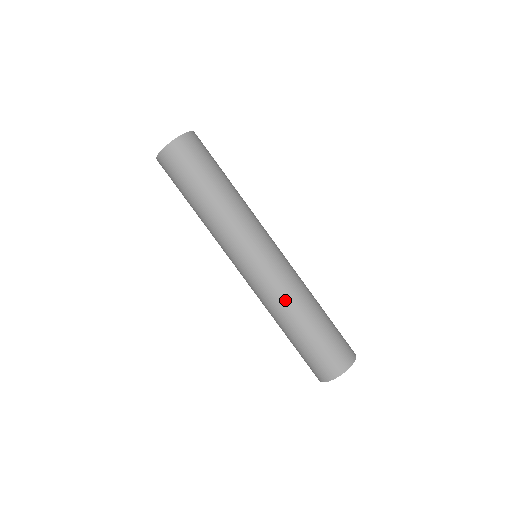
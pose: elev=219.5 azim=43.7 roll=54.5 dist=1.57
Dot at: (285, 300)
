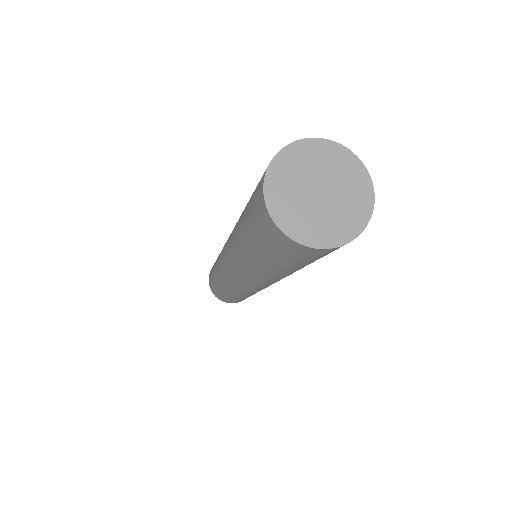
Dot at: occluded
